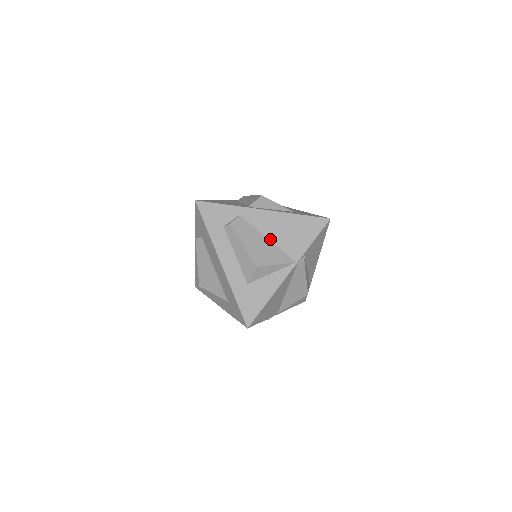
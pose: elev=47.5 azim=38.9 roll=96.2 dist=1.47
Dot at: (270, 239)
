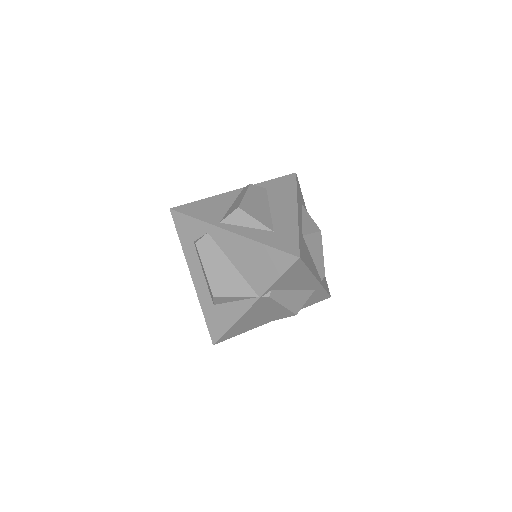
Dot at: (235, 265)
